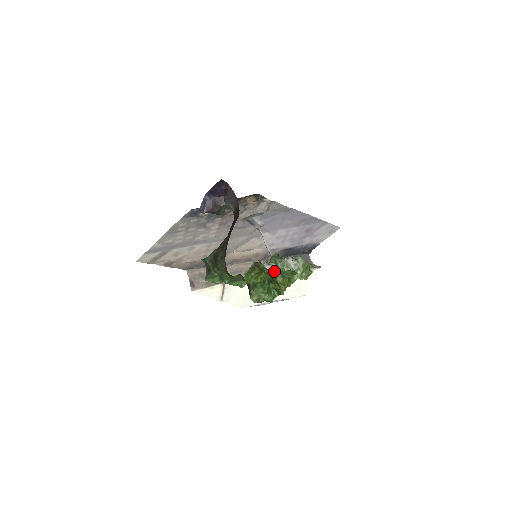
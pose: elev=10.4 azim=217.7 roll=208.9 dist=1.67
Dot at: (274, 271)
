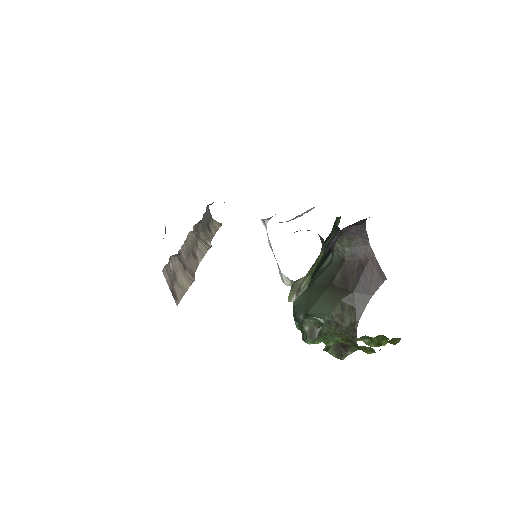
Dot at: occluded
